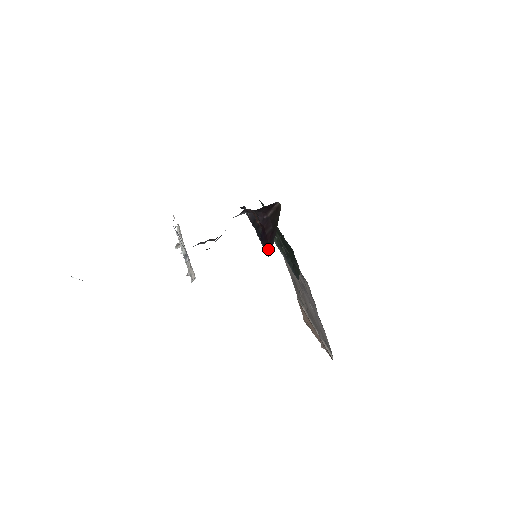
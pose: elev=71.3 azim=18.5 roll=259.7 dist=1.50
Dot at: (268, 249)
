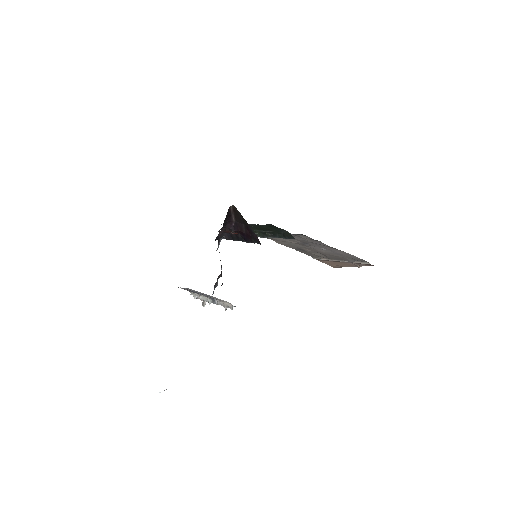
Dot at: (256, 240)
